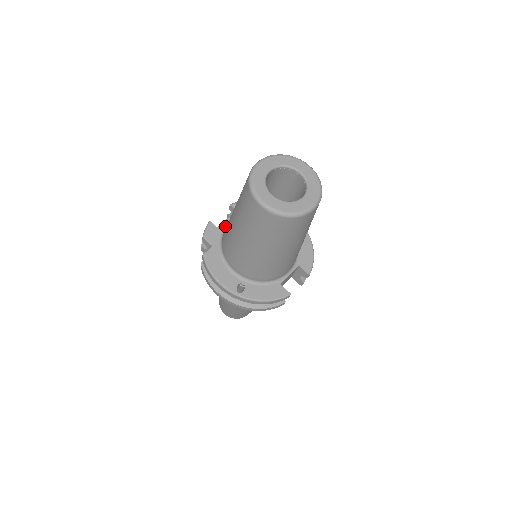
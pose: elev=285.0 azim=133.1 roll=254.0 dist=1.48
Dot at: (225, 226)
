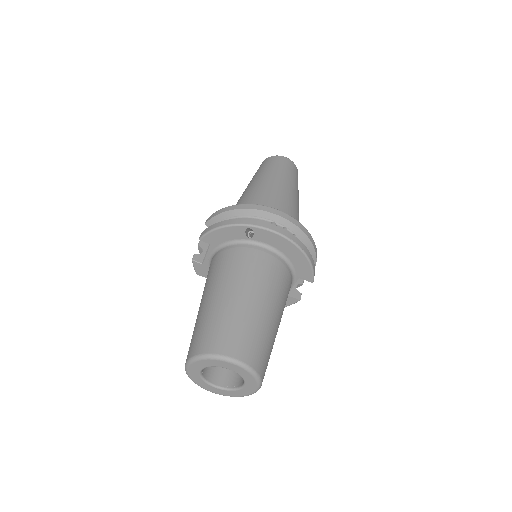
Dot at: (208, 262)
